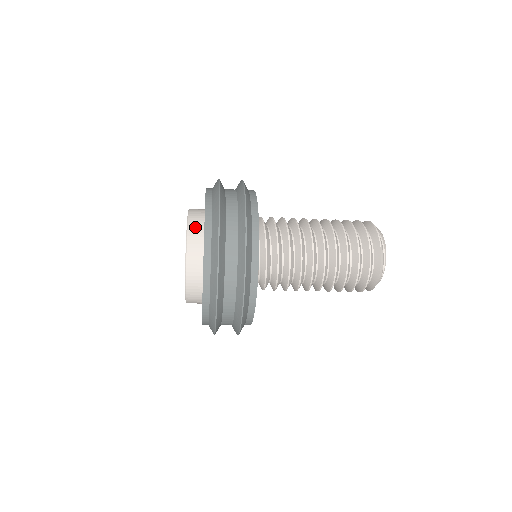
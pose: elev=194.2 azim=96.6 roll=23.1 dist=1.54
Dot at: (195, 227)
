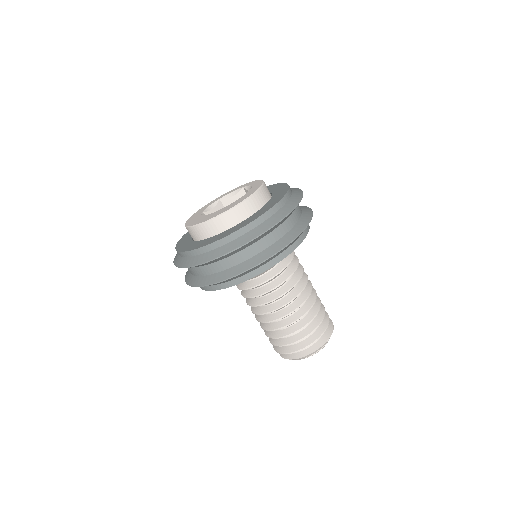
Dot at: (266, 192)
